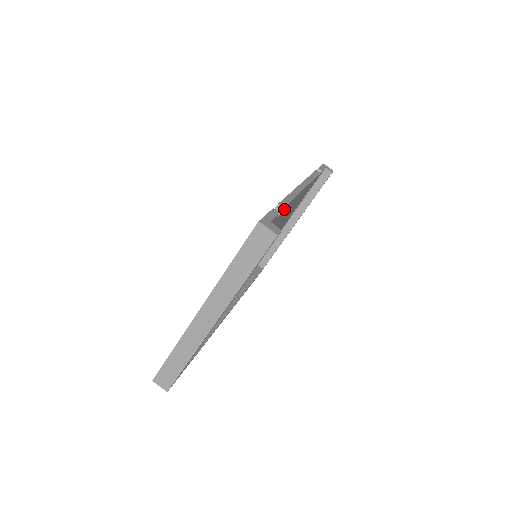
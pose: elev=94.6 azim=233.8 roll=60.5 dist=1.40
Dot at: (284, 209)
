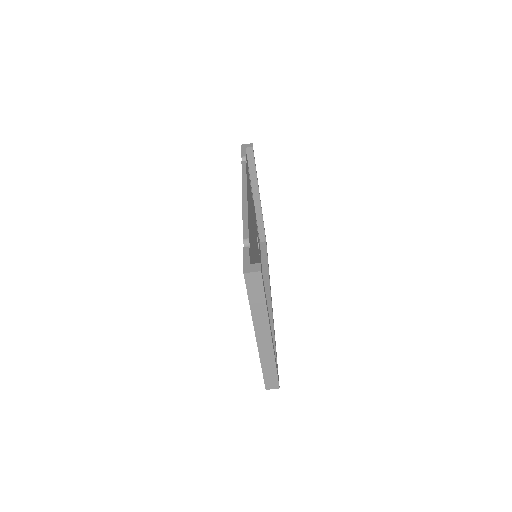
Dot at: (249, 235)
